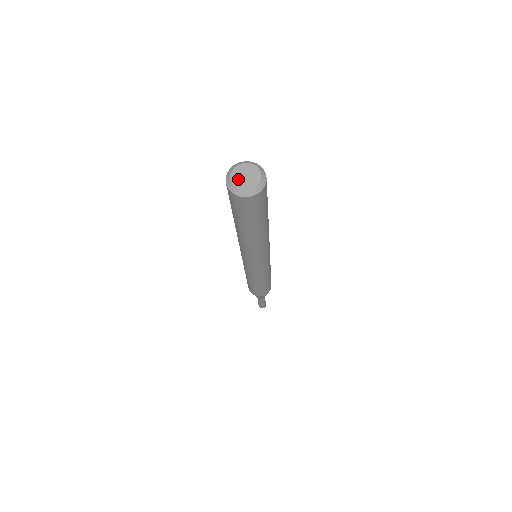
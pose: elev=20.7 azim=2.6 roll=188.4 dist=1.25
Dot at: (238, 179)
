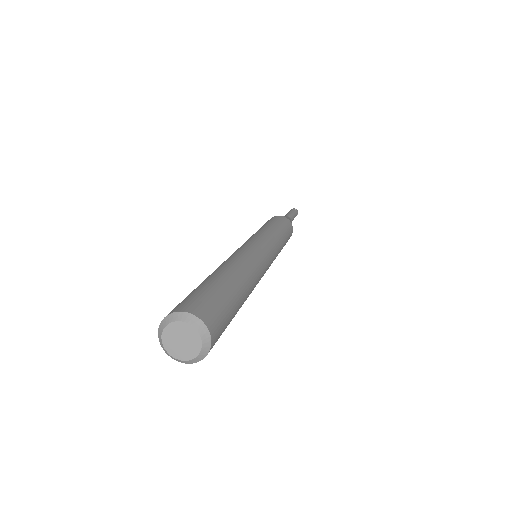
Dot at: (172, 345)
